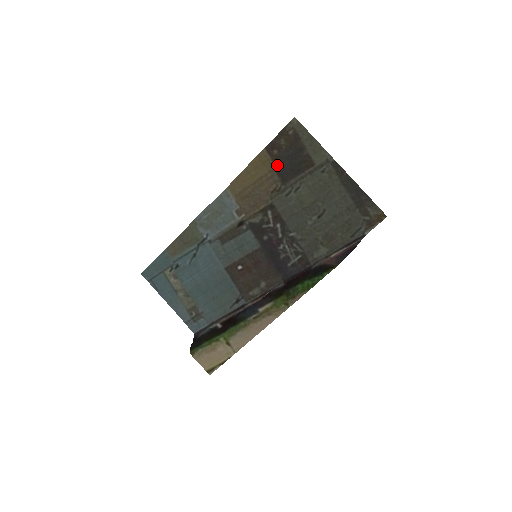
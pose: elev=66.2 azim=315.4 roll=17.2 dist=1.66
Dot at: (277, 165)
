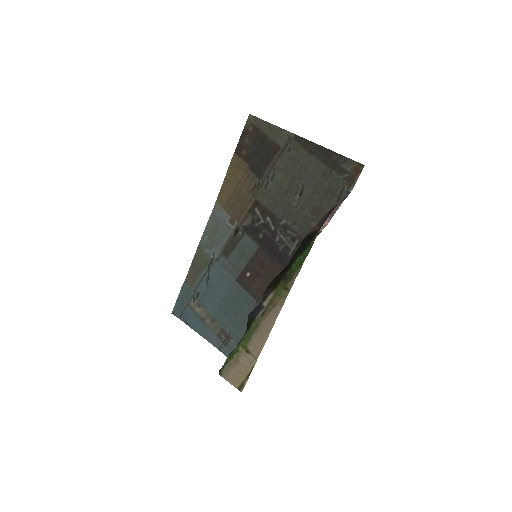
Dot at: (249, 163)
